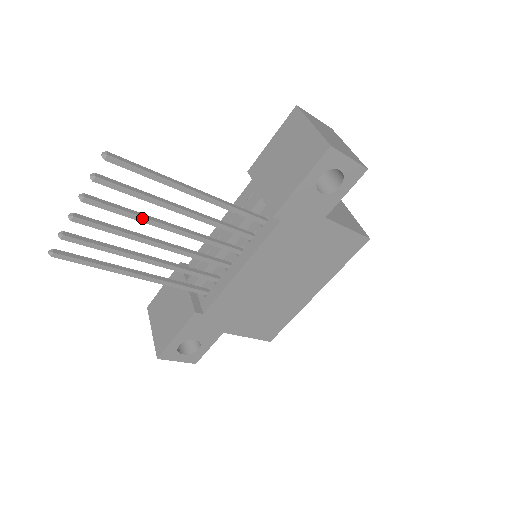
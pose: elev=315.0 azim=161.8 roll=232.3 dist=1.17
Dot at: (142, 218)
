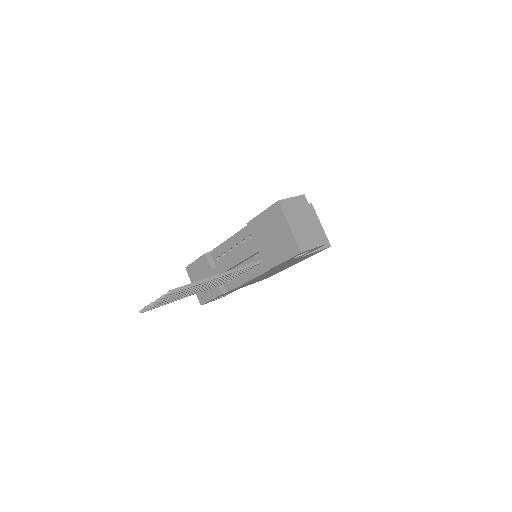
Dot at: (189, 291)
